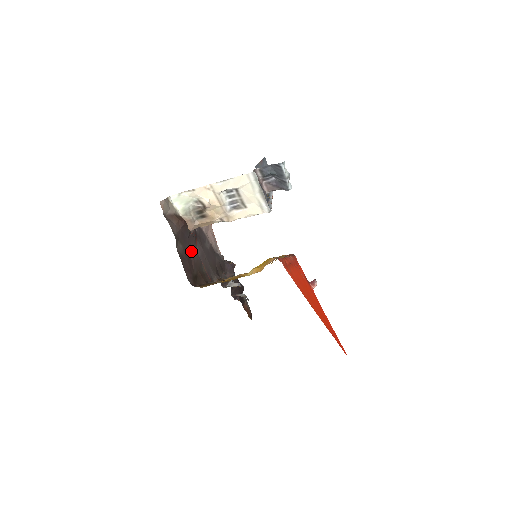
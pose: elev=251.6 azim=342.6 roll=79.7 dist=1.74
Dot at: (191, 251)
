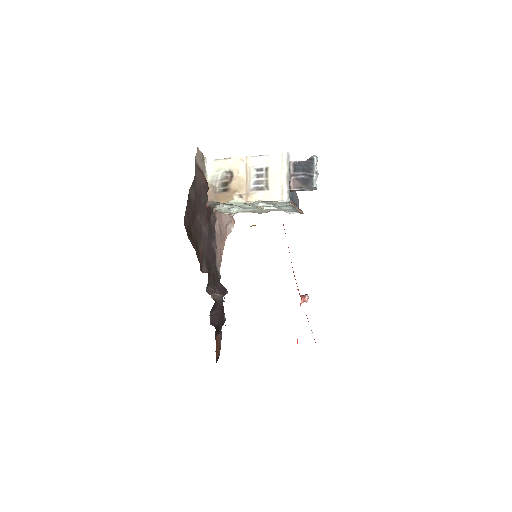
Dot at: (199, 216)
